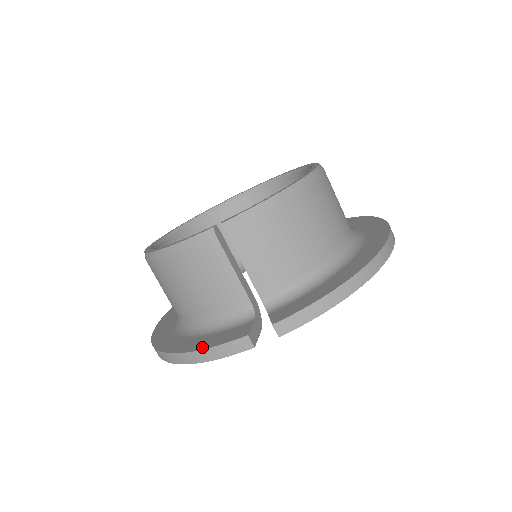
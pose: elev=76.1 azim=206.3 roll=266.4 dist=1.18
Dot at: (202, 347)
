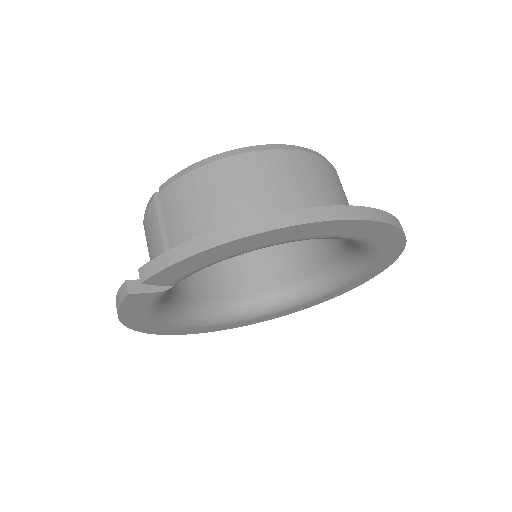
Dot at: occluded
